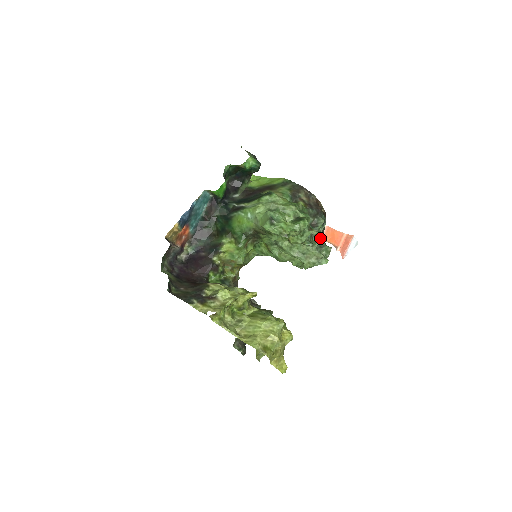
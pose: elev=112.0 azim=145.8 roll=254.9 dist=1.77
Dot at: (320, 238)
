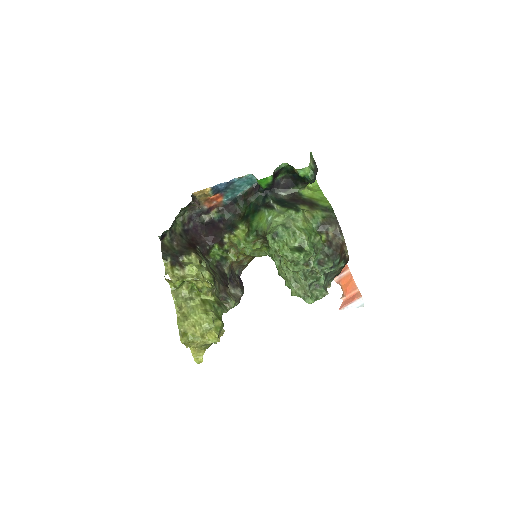
Dot at: (320, 278)
